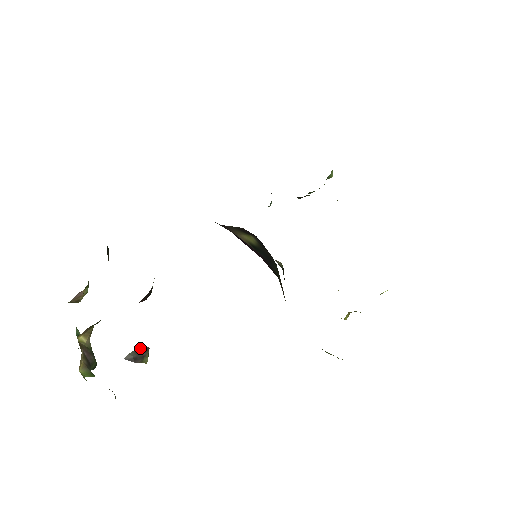
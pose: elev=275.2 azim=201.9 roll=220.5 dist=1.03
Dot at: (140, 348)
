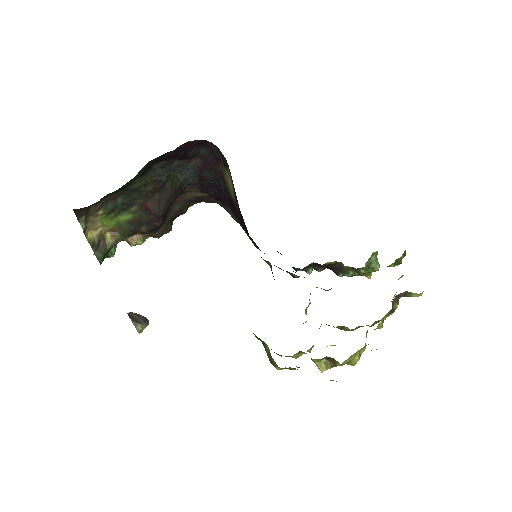
Dot at: (143, 316)
